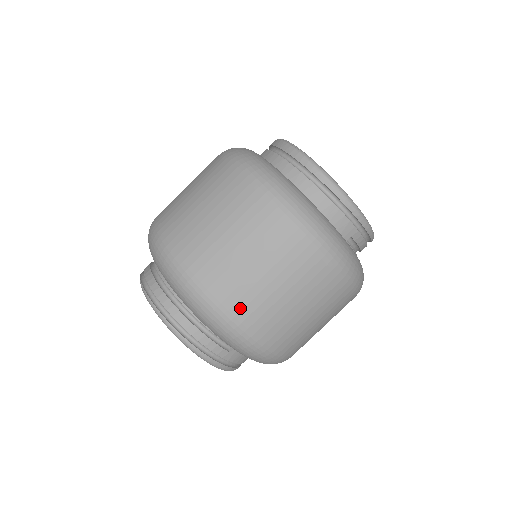
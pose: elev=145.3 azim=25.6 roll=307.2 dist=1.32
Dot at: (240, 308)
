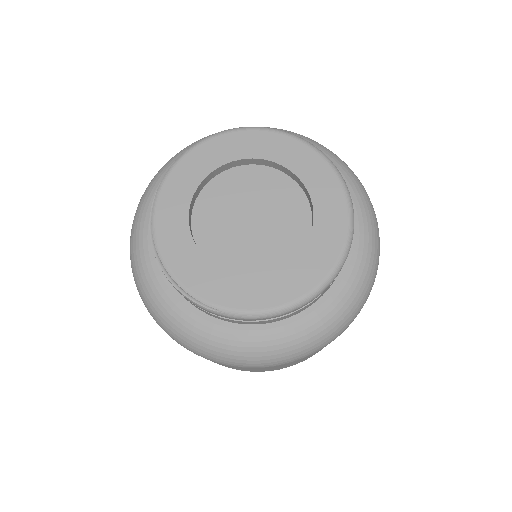
Dot at: occluded
